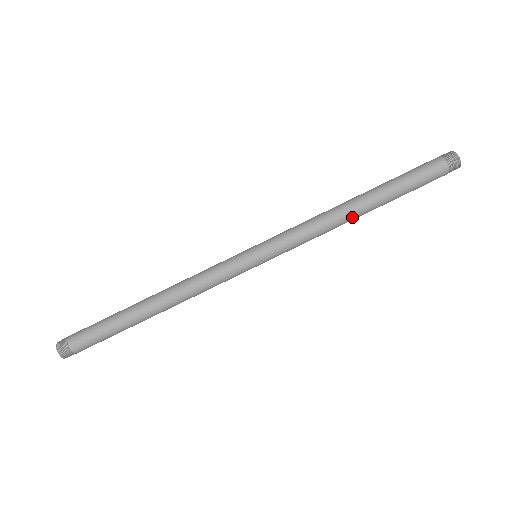
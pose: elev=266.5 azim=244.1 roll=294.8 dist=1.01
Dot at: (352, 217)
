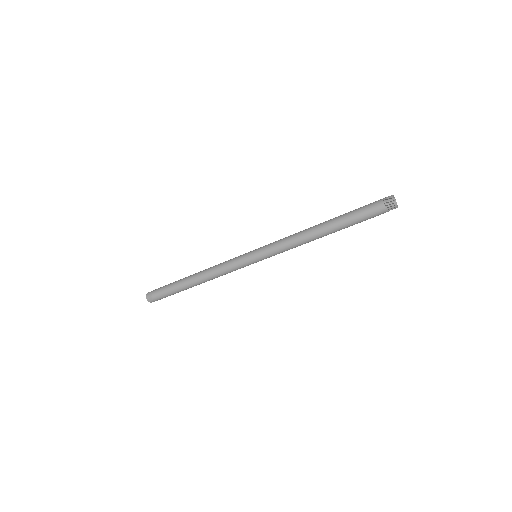
Dot at: occluded
